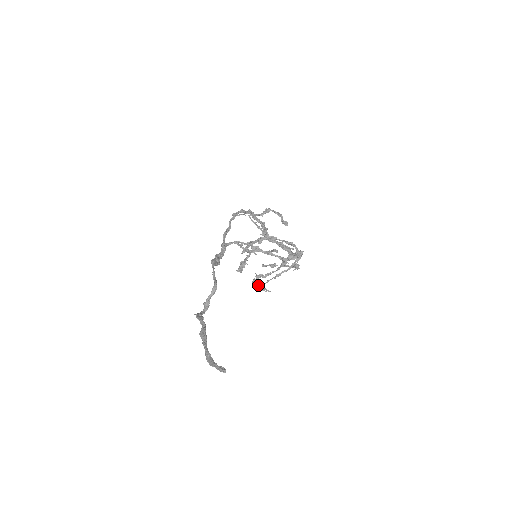
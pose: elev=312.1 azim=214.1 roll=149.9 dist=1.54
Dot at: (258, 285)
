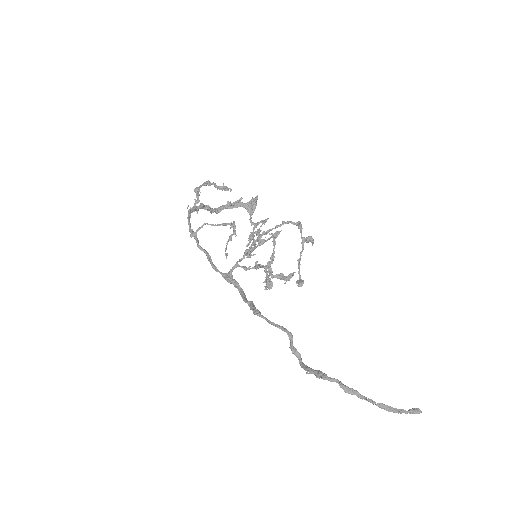
Dot at: (282, 277)
